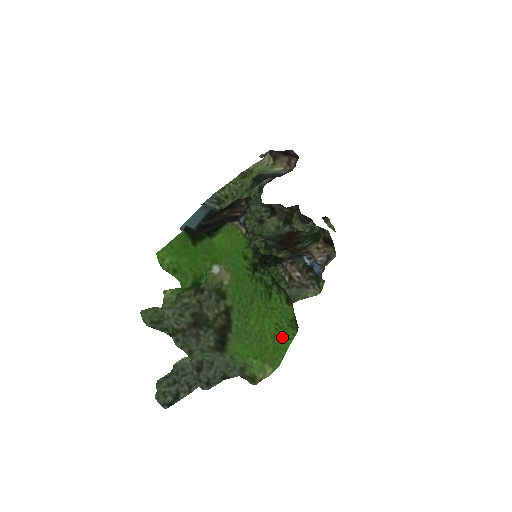
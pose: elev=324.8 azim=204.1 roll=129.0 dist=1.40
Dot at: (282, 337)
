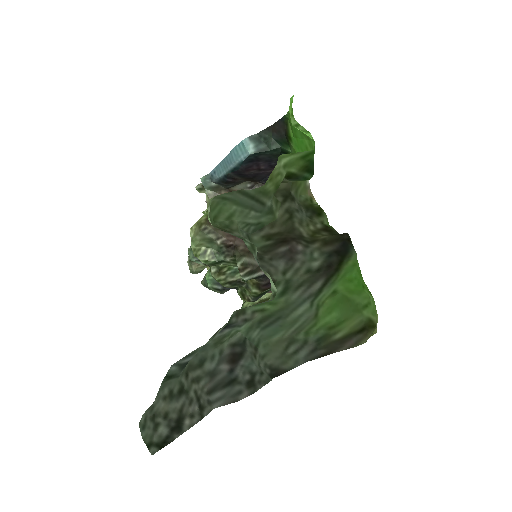
Dot at: occluded
